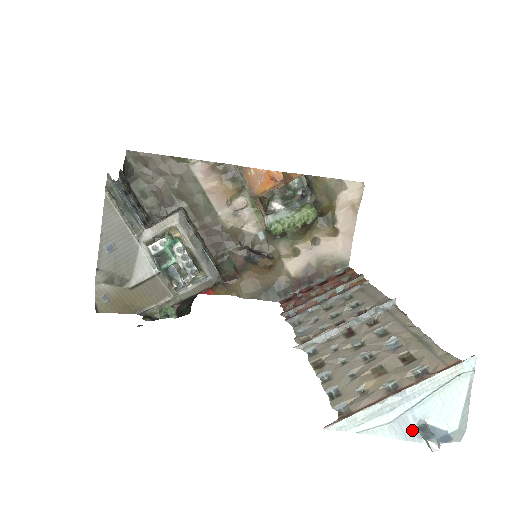
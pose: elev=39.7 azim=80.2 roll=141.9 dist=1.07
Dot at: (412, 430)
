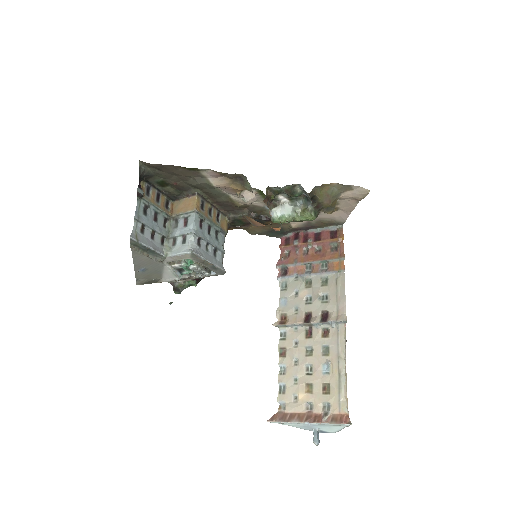
Dot at: (311, 429)
